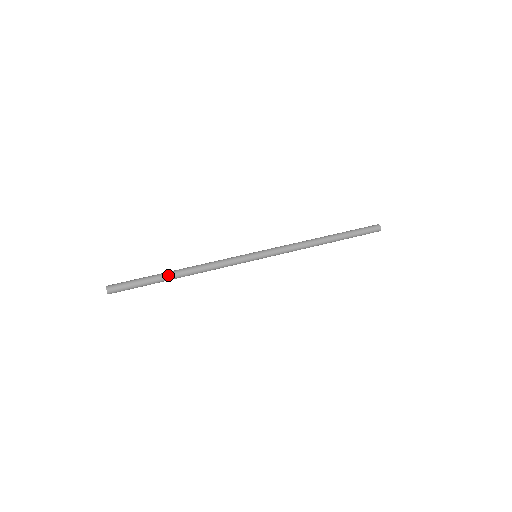
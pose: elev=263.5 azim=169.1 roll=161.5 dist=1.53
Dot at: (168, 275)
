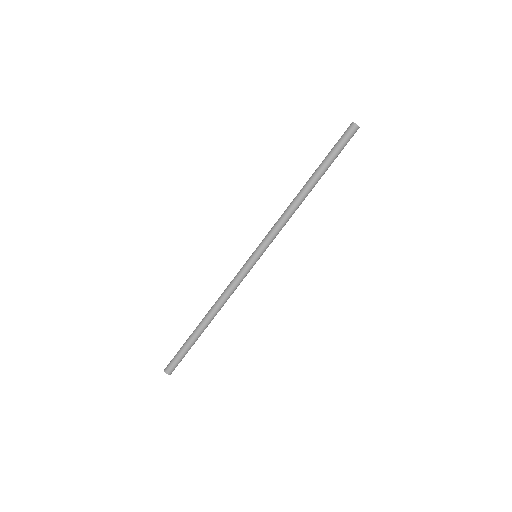
Dot at: (198, 329)
